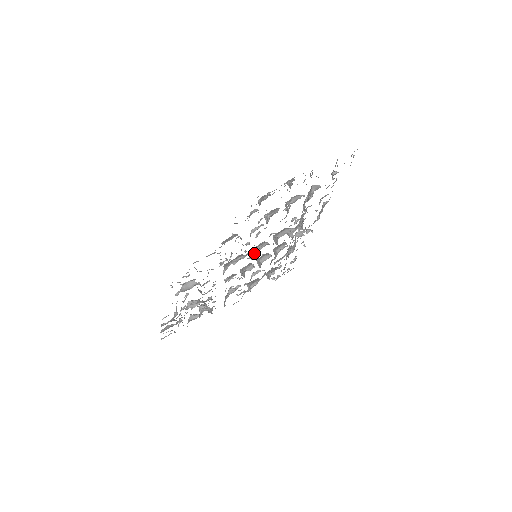
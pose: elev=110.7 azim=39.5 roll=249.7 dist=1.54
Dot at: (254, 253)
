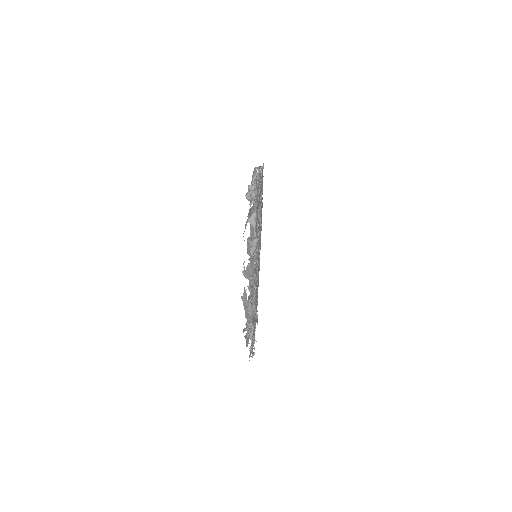
Dot at: occluded
